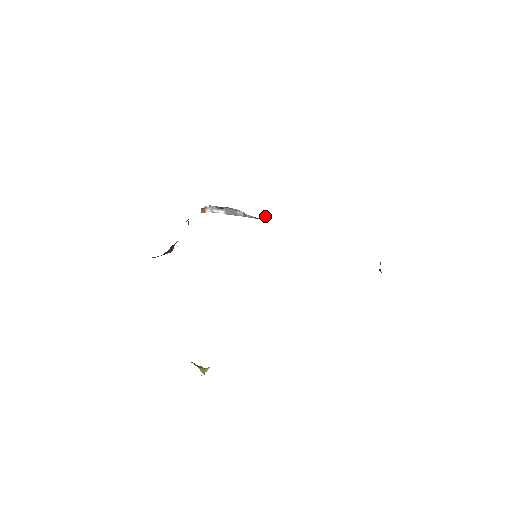
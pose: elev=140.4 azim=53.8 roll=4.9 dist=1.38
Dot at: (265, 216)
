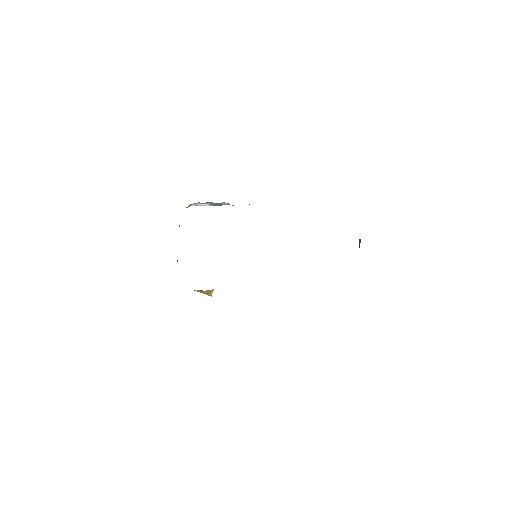
Dot at: (249, 204)
